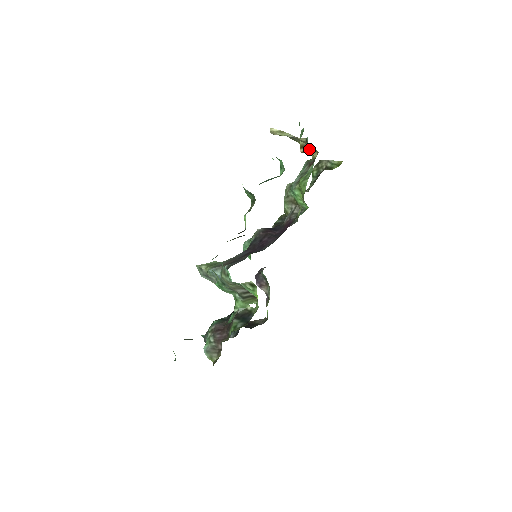
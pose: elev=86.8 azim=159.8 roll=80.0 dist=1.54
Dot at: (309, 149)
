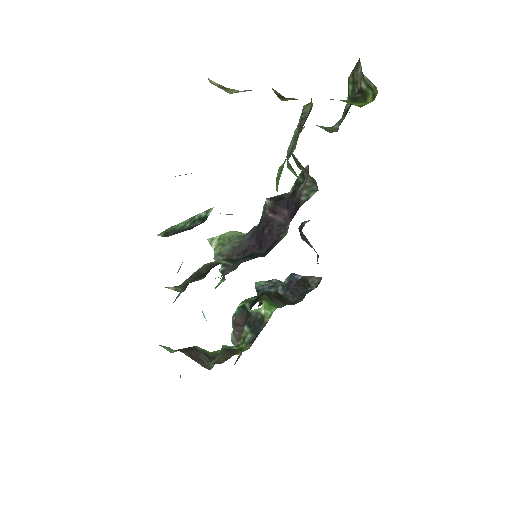
Dot at: (292, 98)
